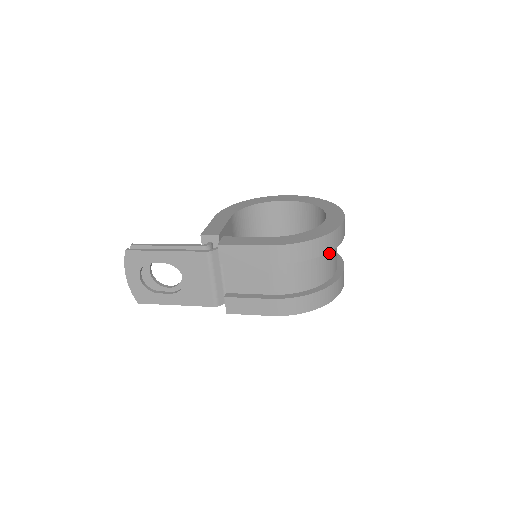
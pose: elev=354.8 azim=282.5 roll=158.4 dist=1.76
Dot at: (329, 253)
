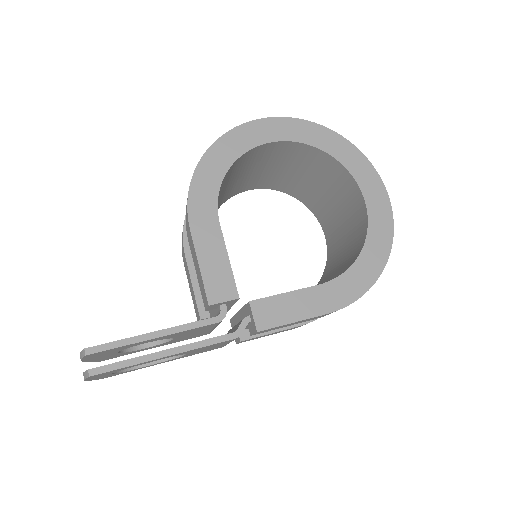
Dot at: occluded
